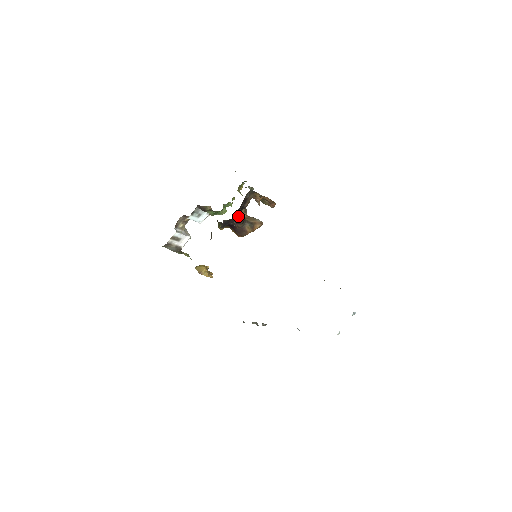
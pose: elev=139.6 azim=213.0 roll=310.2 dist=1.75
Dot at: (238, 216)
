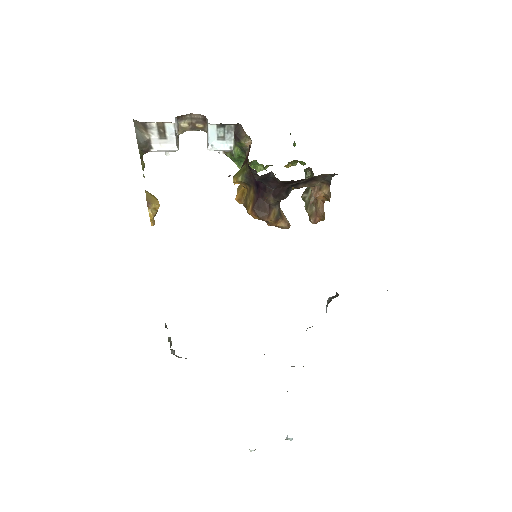
Dot at: (286, 187)
